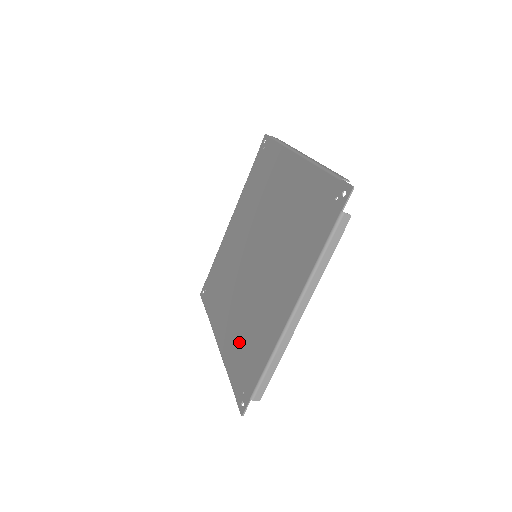
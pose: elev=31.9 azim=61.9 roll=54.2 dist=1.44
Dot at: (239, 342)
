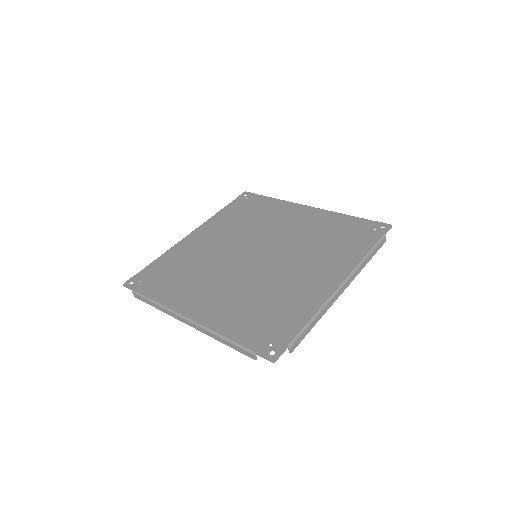
Dot at: (245, 310)
